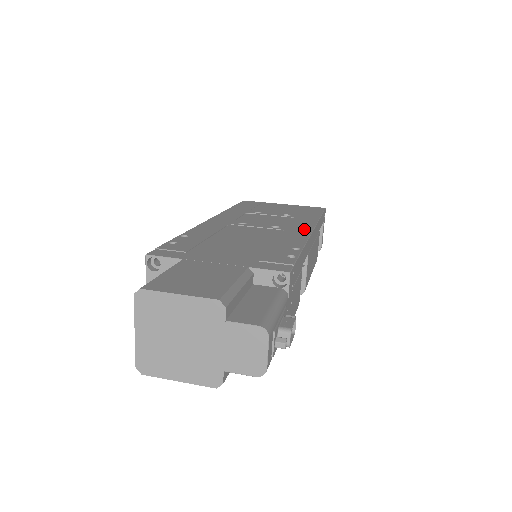
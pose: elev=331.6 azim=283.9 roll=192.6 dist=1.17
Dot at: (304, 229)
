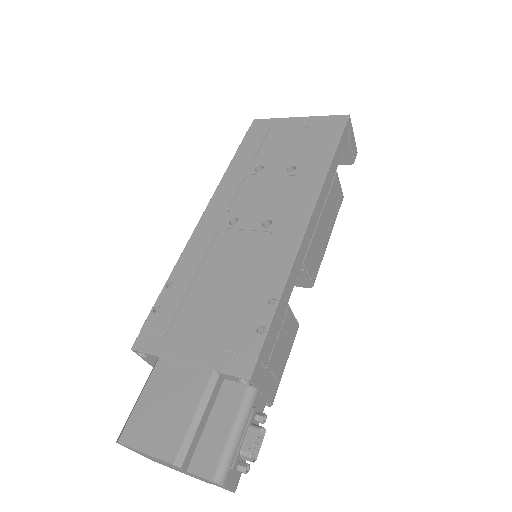
Dot at: (297, 224)
